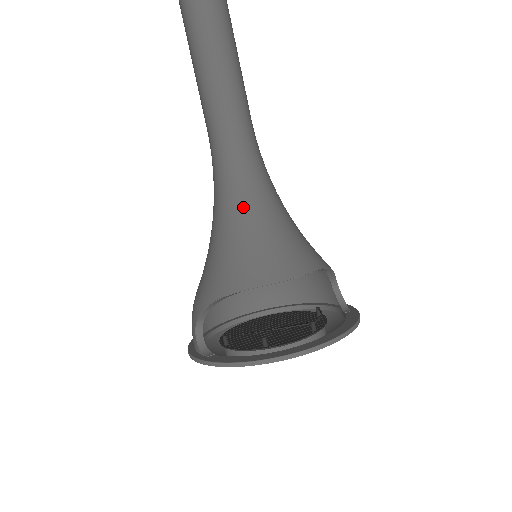
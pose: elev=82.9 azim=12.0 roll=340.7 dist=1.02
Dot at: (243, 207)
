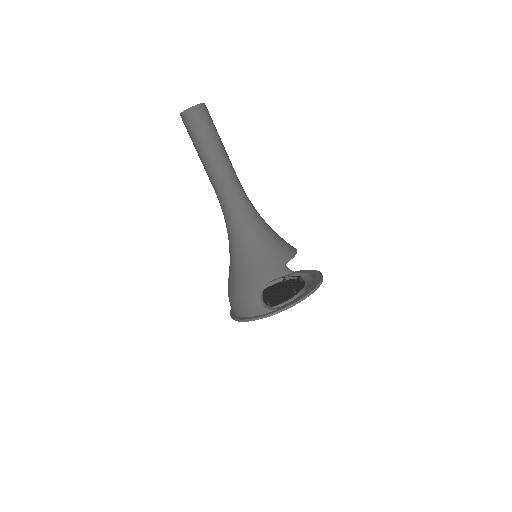
Dot at: (260, 225)
